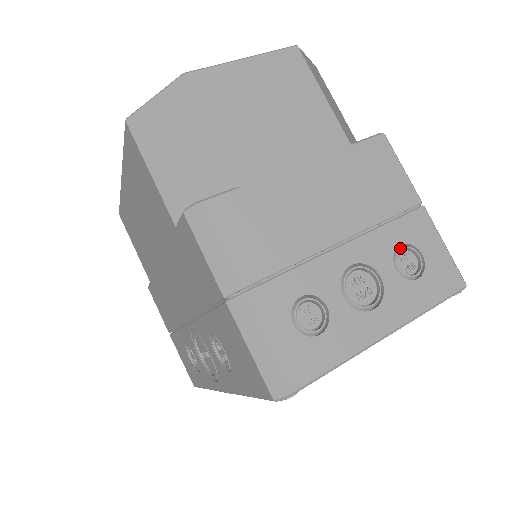
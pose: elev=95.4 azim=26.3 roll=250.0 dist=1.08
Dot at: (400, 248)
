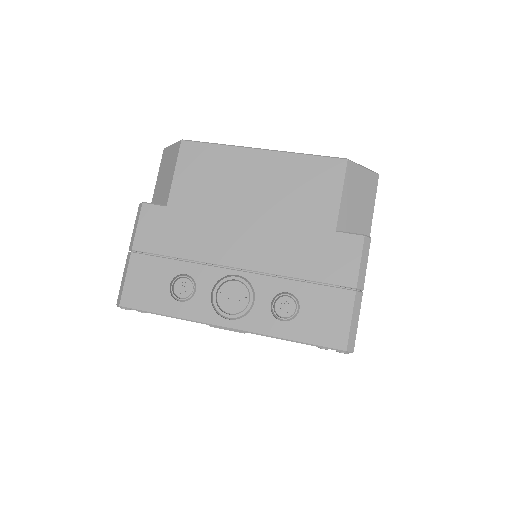
Dot at: occluded
